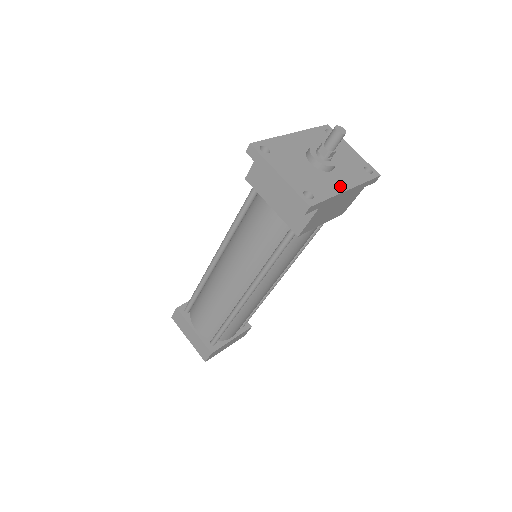
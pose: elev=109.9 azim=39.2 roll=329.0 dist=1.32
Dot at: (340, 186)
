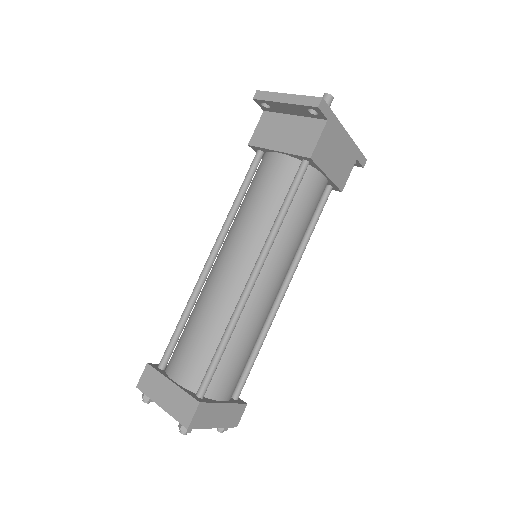
Dot at: occluded
